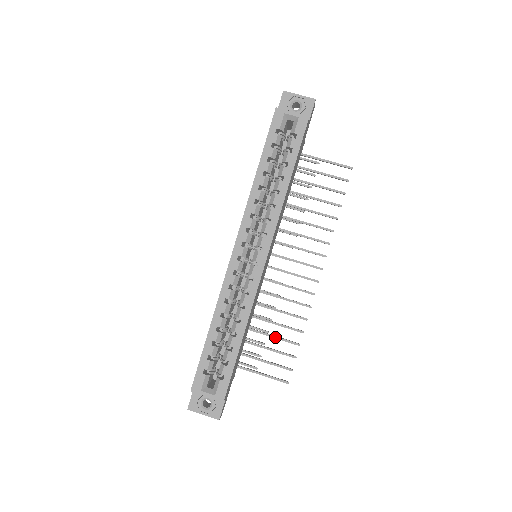
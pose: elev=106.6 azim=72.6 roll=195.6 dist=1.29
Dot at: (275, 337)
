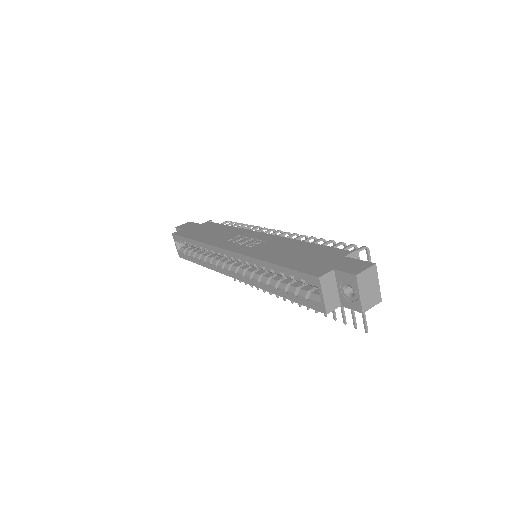
Dot at: occluded
